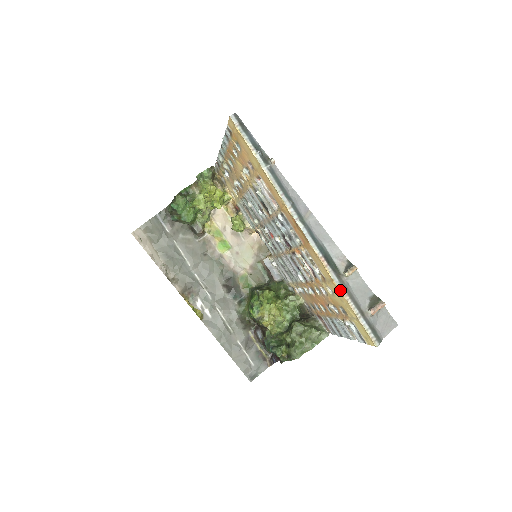
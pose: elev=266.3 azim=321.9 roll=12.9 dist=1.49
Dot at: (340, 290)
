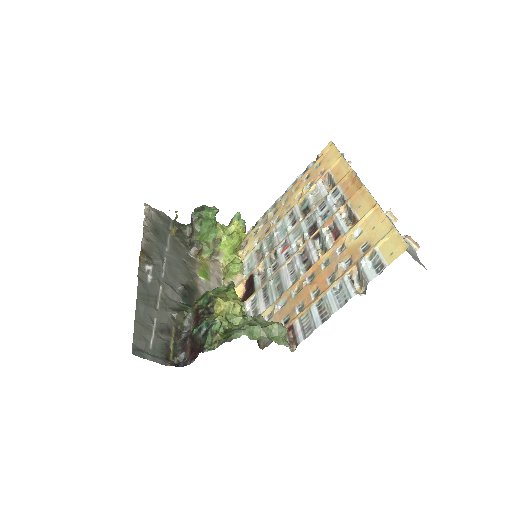
Dot at: (381, 209)
